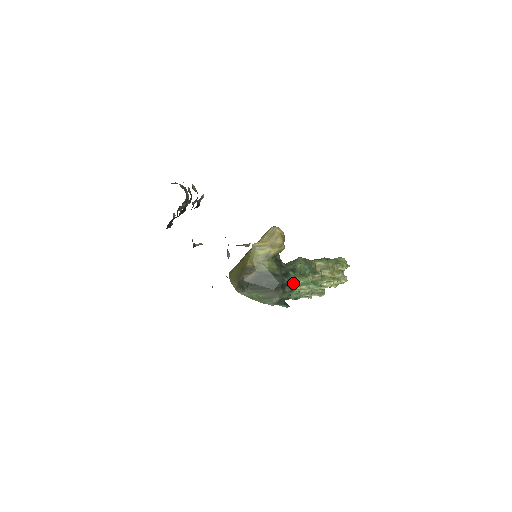
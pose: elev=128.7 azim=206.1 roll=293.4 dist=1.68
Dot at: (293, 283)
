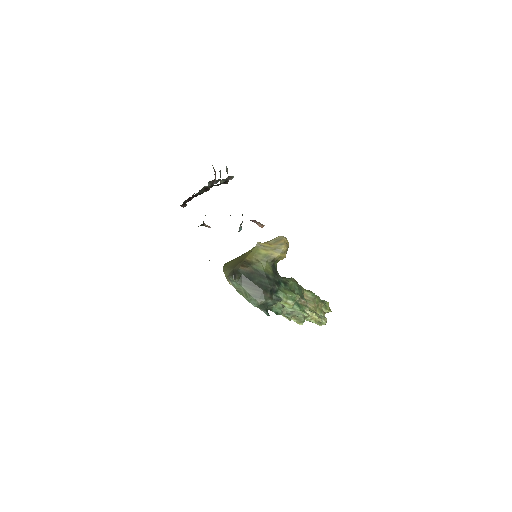
Dot at: (282, 293)
